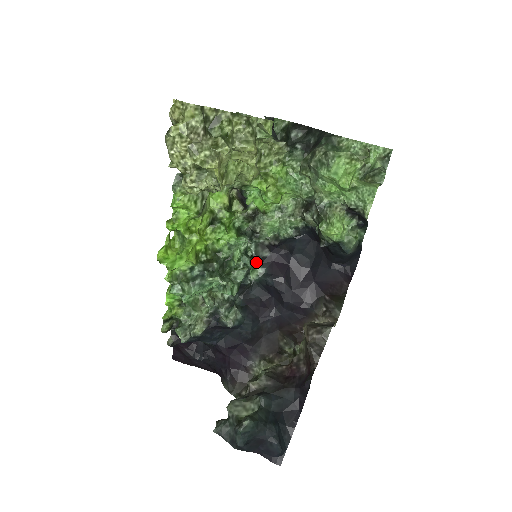
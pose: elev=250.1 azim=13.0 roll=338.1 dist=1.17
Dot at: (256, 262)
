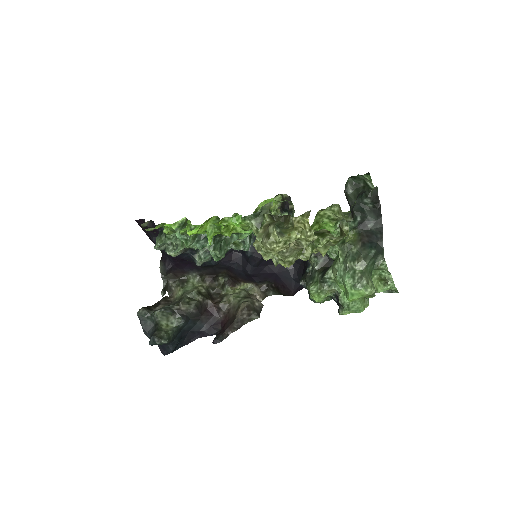
Dot at: occluded
